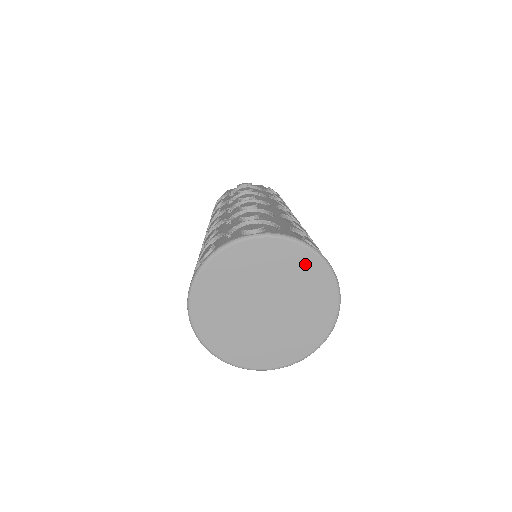
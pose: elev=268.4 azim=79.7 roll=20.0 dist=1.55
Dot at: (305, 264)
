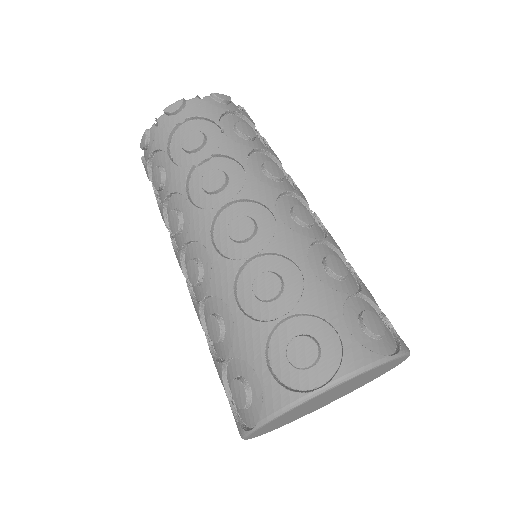
Dot at: (322, 395)
